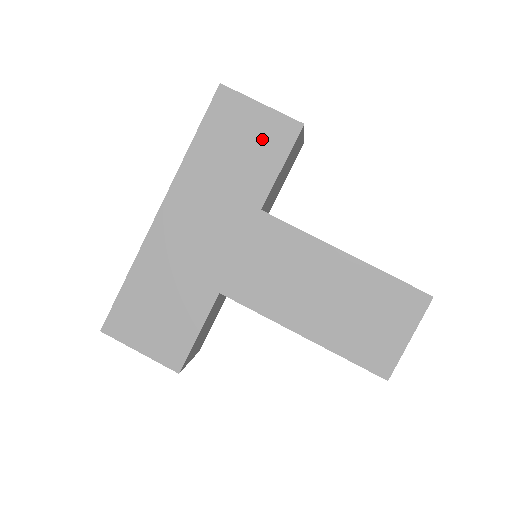
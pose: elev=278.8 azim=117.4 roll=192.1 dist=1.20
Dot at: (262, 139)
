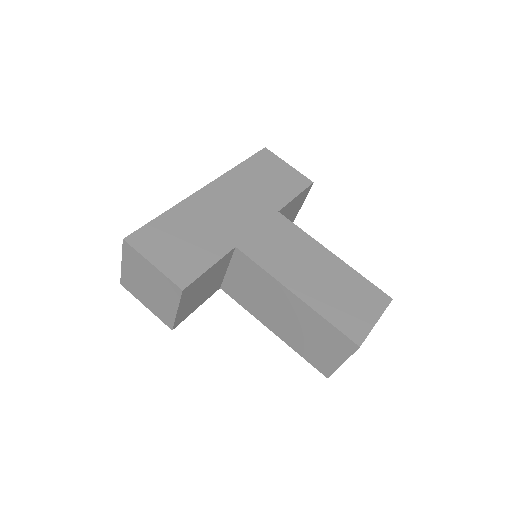
Dot at: (286, 179)
